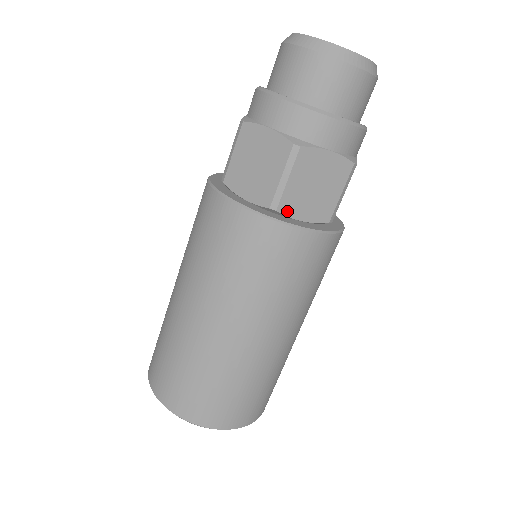
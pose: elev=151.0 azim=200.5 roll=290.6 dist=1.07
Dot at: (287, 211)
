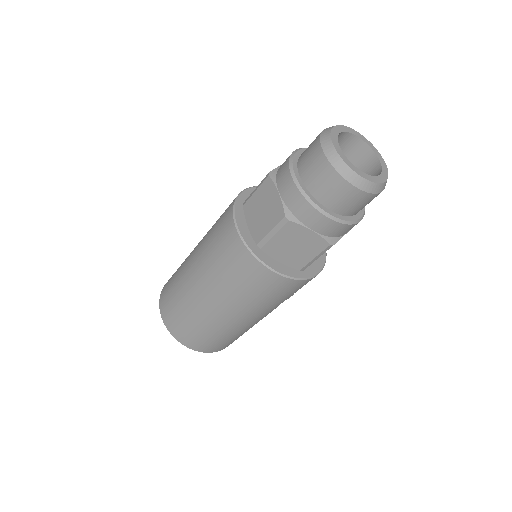
Dot at: (269, 252)
